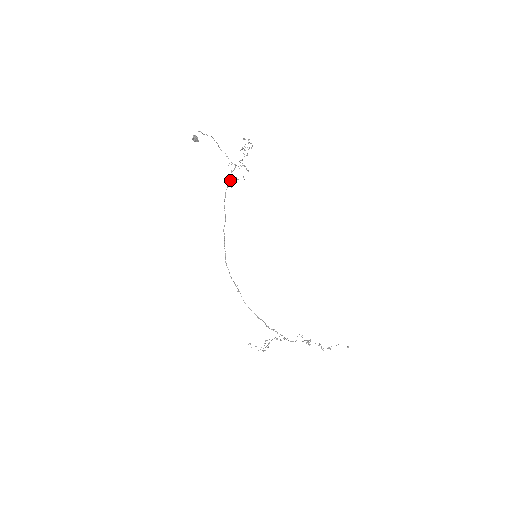
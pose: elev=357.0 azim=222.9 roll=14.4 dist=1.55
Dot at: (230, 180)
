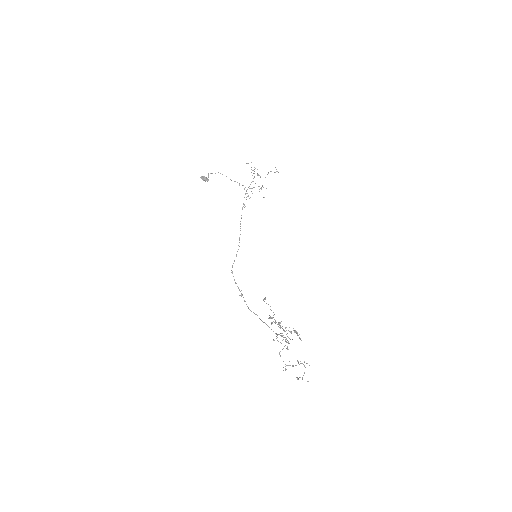
Dot at: occluded
